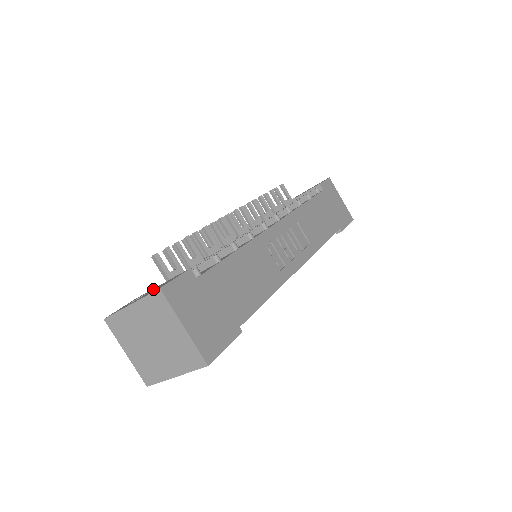
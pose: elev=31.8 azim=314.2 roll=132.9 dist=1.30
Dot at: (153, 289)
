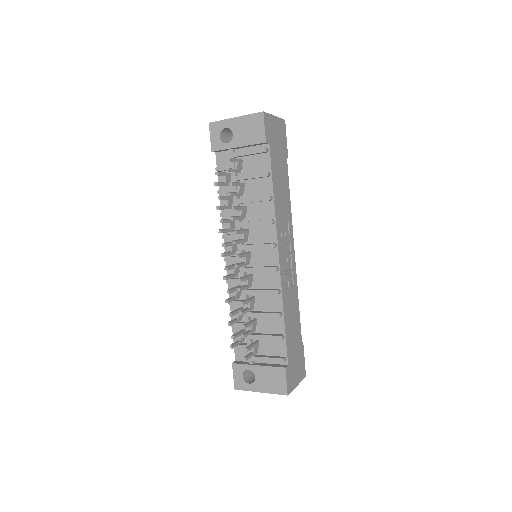
Dot at: (259, 373)
